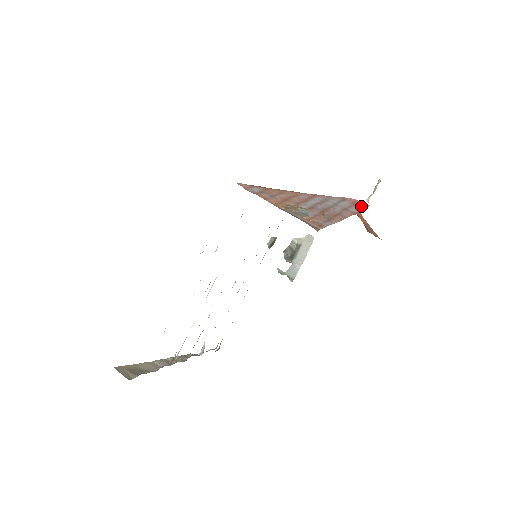
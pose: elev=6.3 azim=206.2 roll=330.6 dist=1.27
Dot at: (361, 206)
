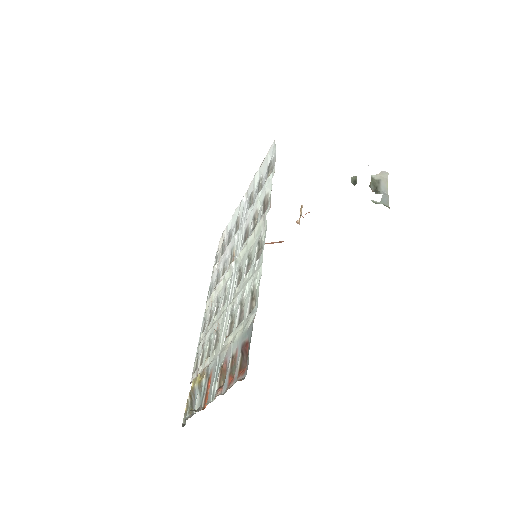
Dot at: occluded
